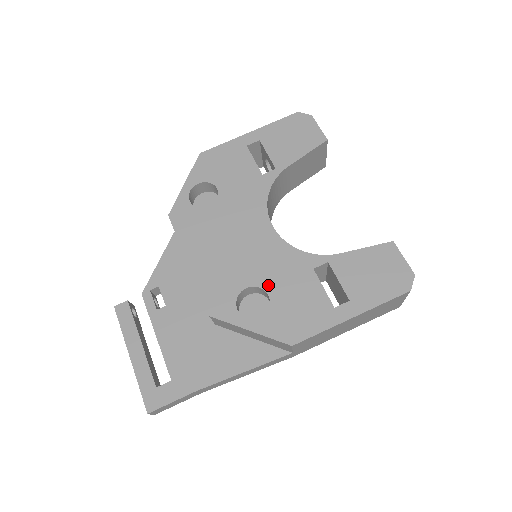
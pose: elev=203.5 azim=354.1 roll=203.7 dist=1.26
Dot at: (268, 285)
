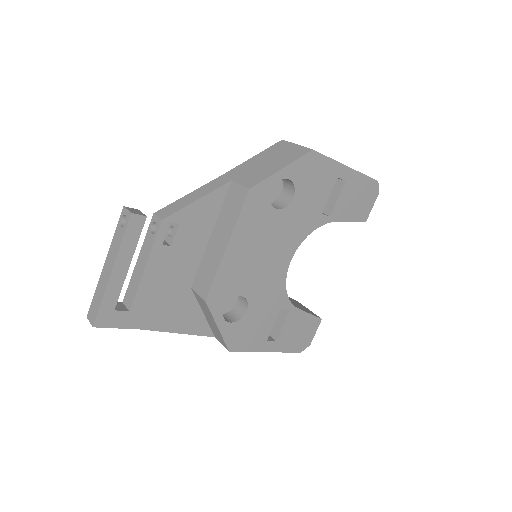
Dot at: (253, 303)
